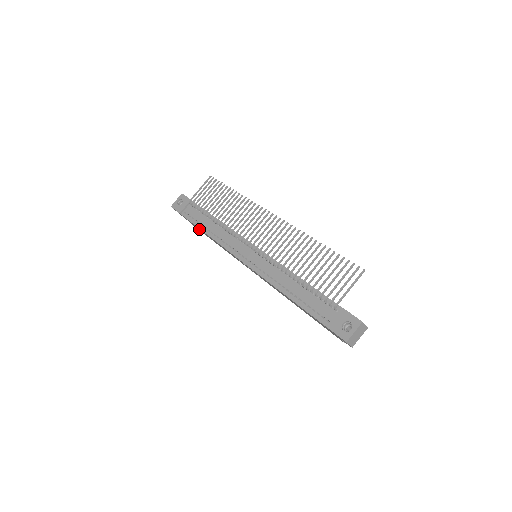
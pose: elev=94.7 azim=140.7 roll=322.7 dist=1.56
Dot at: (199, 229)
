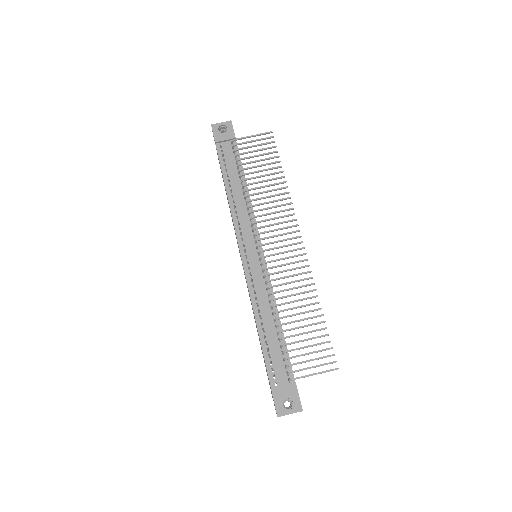
Dot at: occluded
